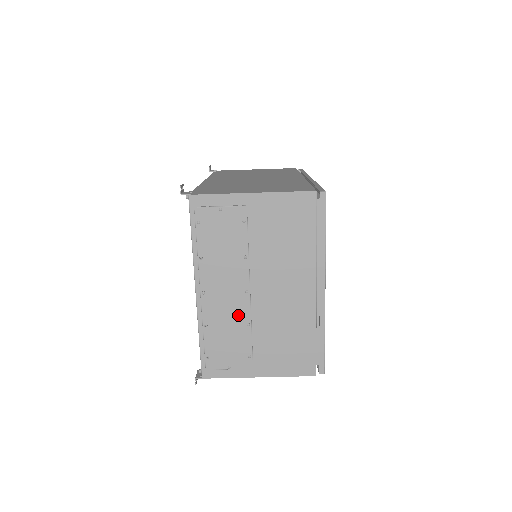
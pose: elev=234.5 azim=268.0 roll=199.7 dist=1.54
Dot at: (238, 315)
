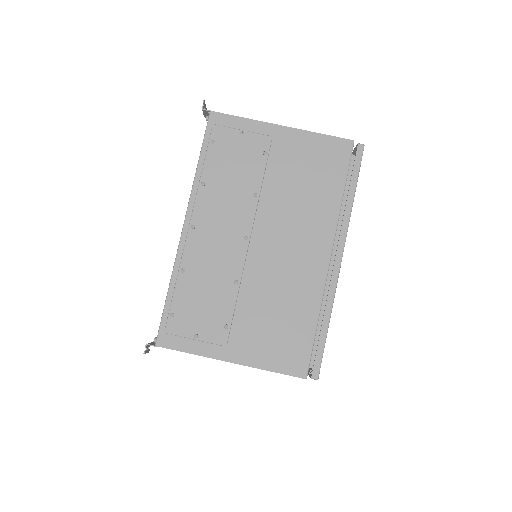
Dot at: (227, 266)
